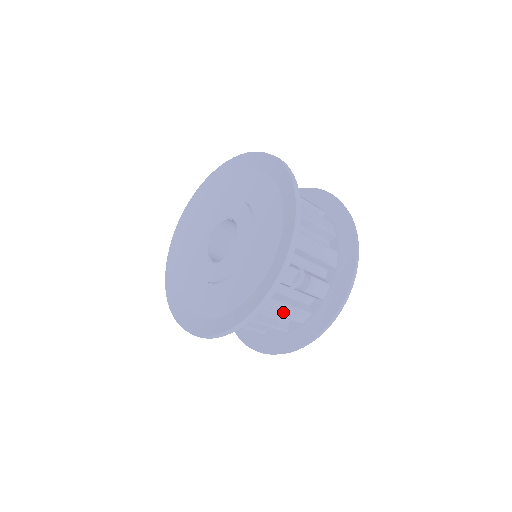
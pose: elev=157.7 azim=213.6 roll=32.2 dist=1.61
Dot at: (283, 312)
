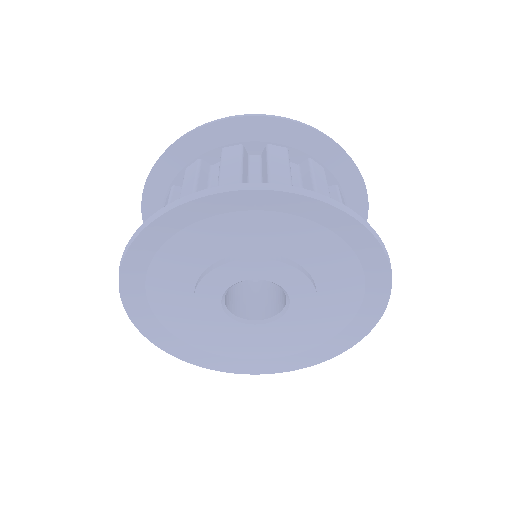
Dot at: occluded
